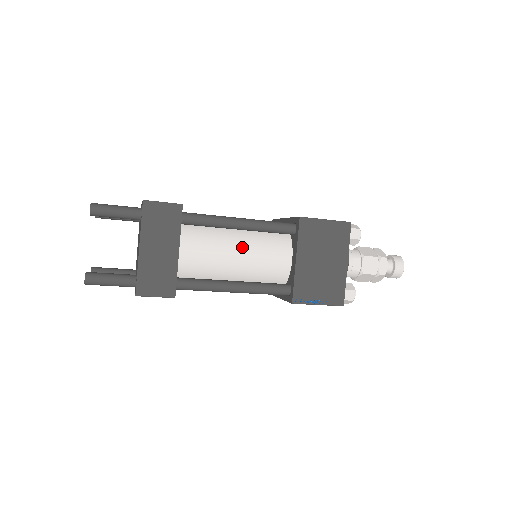
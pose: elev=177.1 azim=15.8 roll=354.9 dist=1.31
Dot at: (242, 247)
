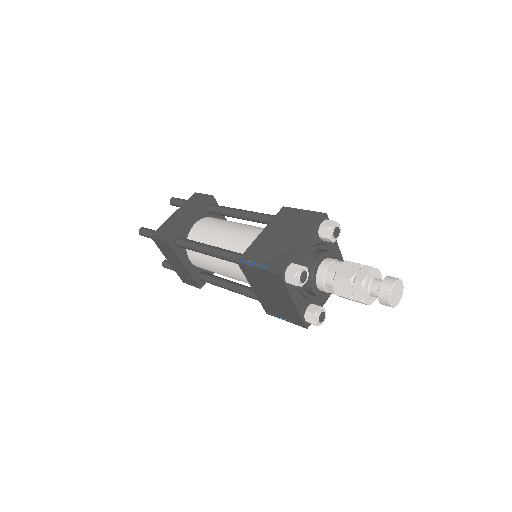
Dot at: (235, 227)
